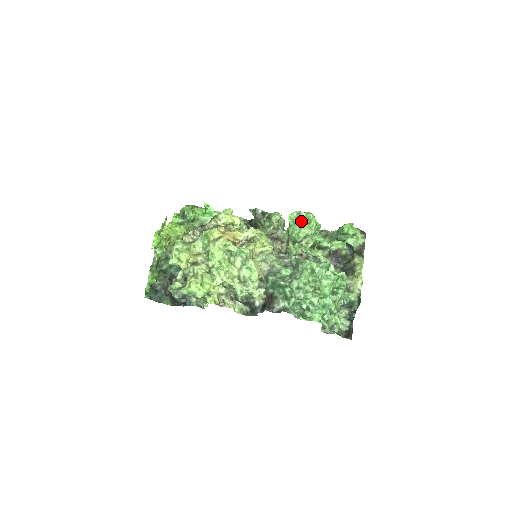
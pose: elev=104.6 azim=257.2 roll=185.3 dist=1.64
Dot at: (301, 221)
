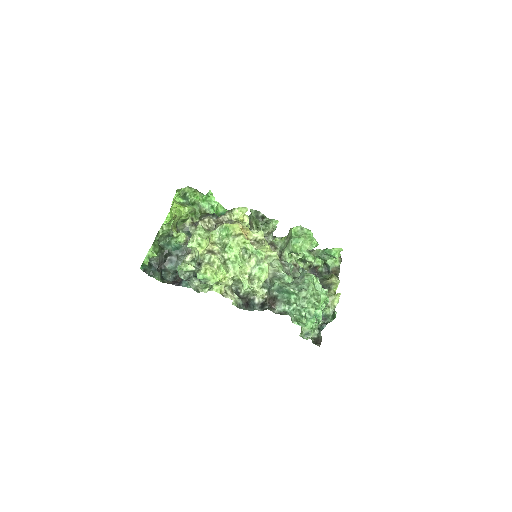
Dot at: (305, 236)
